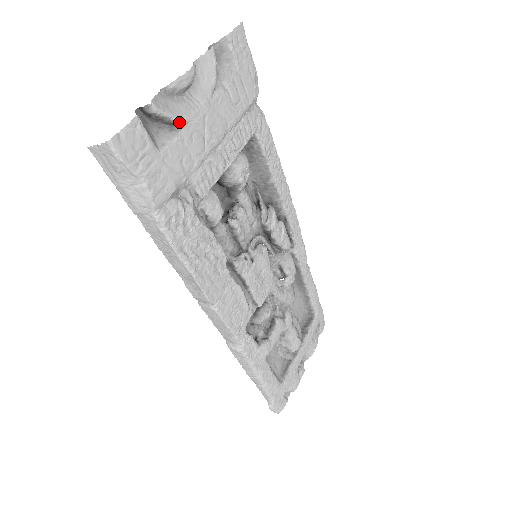
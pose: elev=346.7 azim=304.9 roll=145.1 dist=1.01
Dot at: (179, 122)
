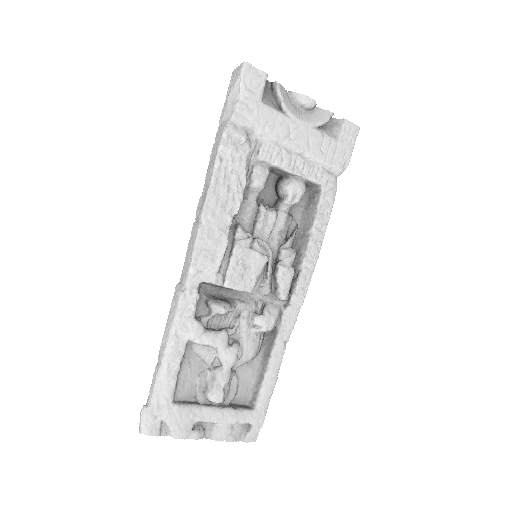
Dot at: (284, 108)
